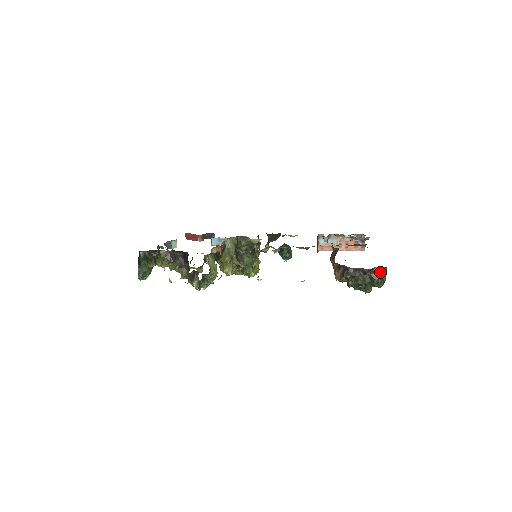
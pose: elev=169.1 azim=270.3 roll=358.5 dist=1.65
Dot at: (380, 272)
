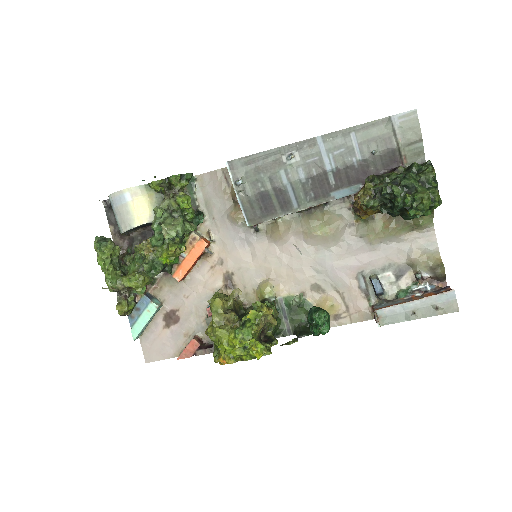
Dot at: occluded
